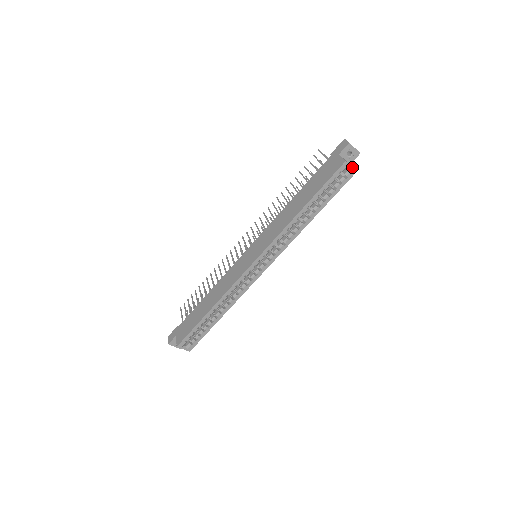
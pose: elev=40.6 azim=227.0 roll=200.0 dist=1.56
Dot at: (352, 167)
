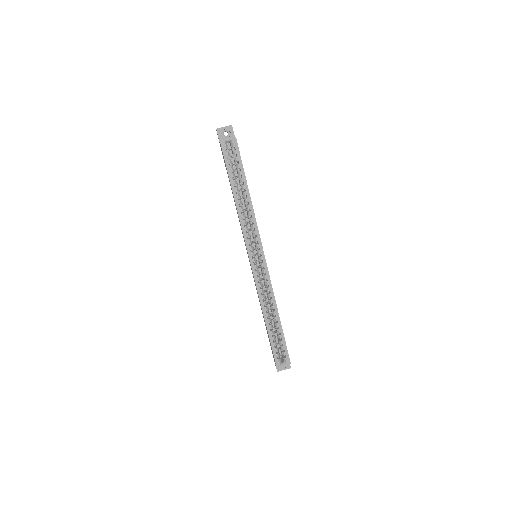
Dot at: (229, 139)
